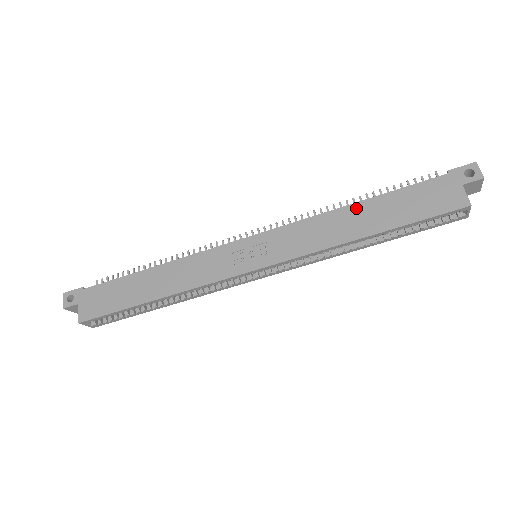
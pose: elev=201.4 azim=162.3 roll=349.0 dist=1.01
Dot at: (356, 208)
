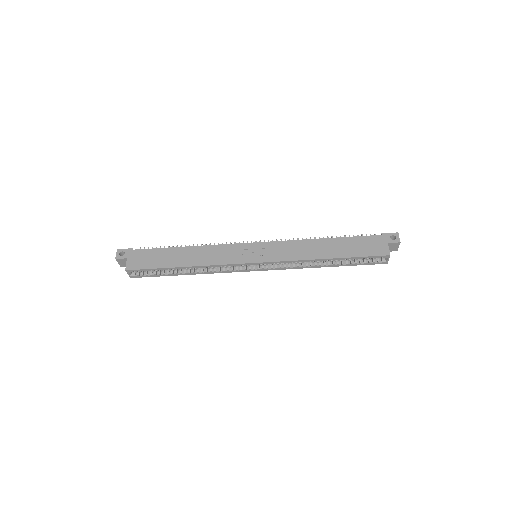
Dot at: (325, 241)
